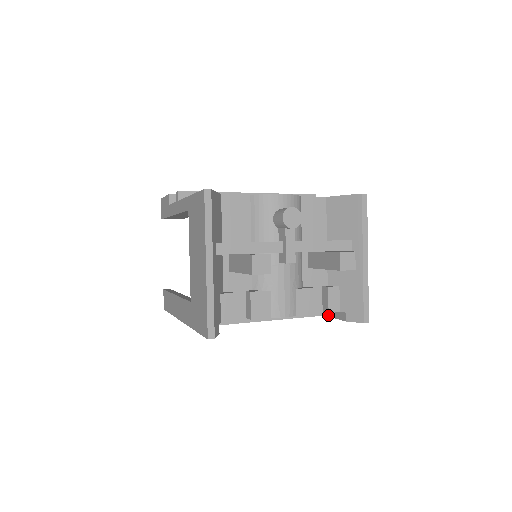
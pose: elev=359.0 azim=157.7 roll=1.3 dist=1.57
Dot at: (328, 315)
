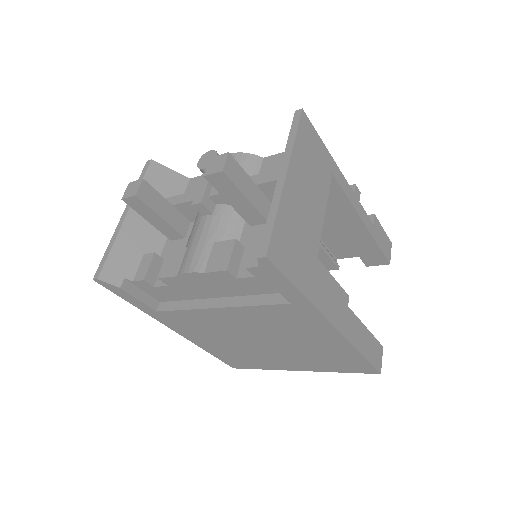
Dot at: (285, 296)
